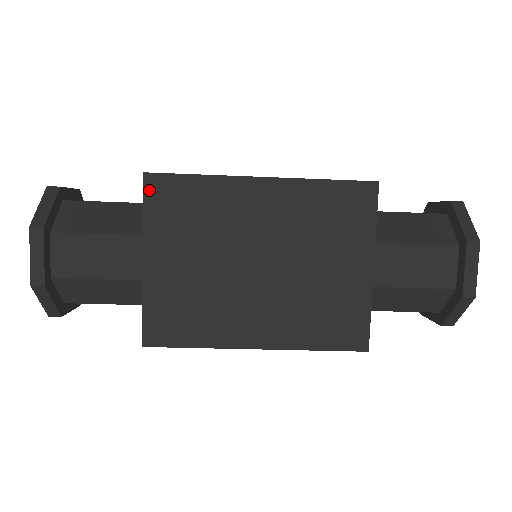
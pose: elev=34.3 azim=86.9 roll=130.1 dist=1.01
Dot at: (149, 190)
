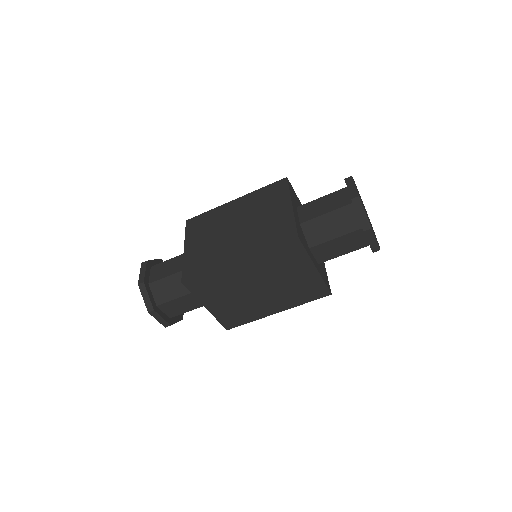
Dot at: (188, 225)
